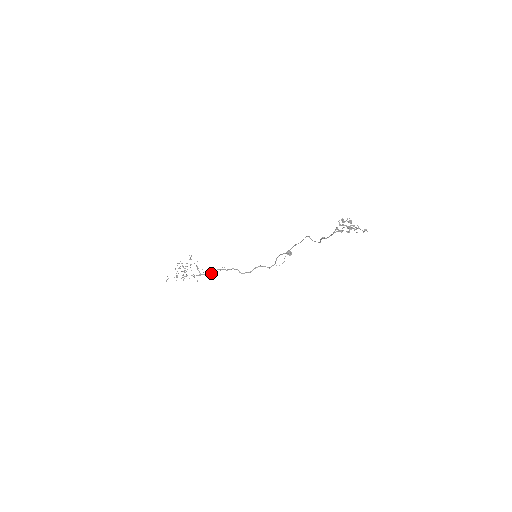
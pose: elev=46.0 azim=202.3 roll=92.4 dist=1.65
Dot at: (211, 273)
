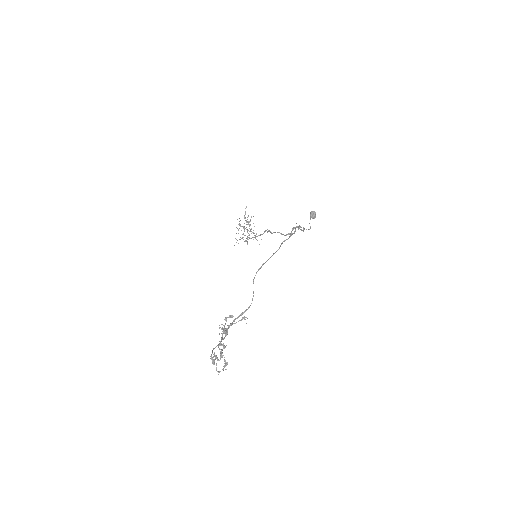
Dot at: occluded
